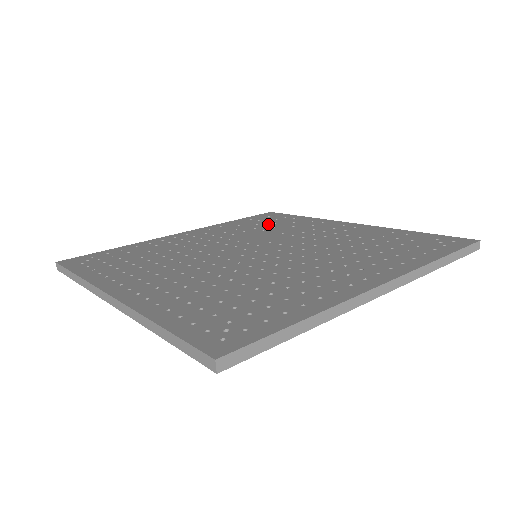
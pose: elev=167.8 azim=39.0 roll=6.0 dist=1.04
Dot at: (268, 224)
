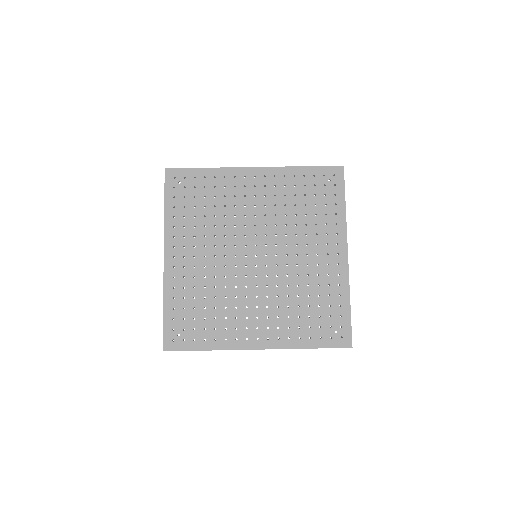
Dot at: (202, 202)
